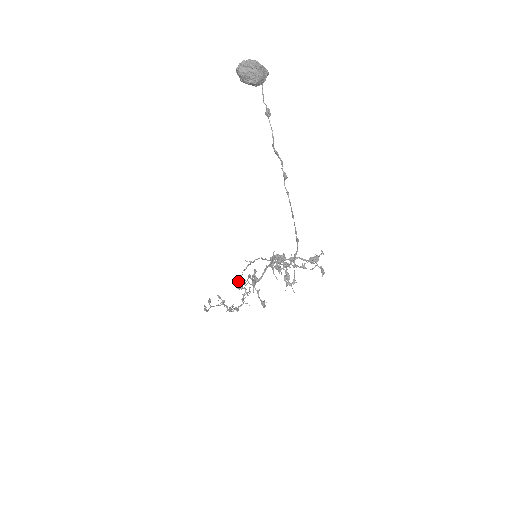
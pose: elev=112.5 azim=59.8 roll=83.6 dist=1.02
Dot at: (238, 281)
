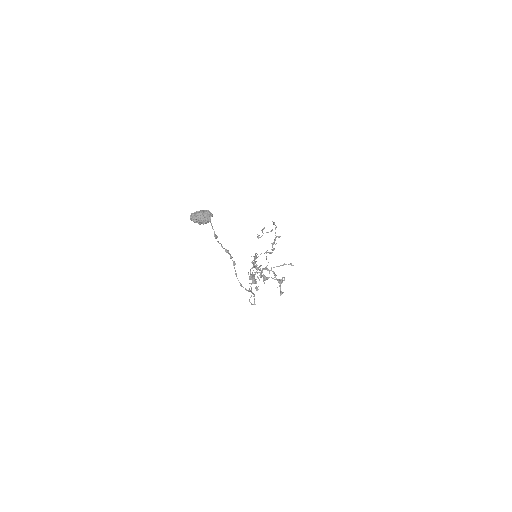
Dot at: occluded
